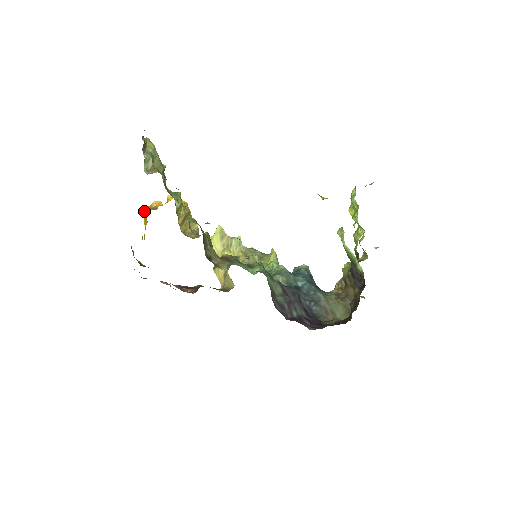
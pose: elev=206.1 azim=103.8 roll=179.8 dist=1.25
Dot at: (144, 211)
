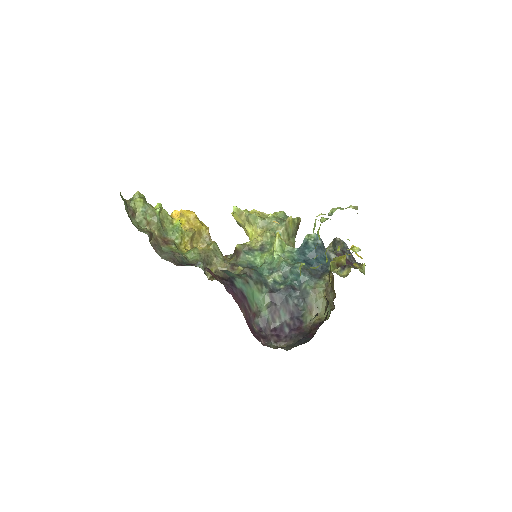
Dot at: occluded
